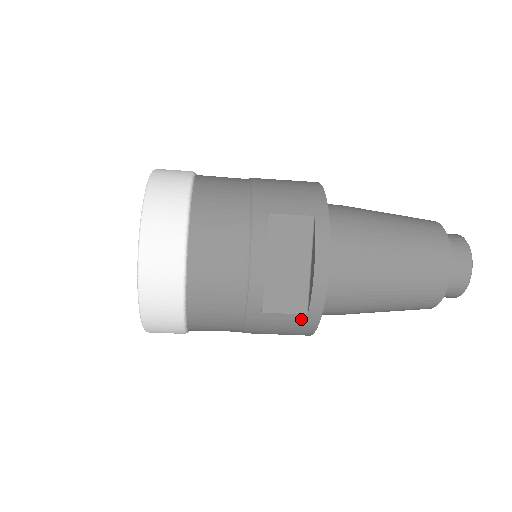
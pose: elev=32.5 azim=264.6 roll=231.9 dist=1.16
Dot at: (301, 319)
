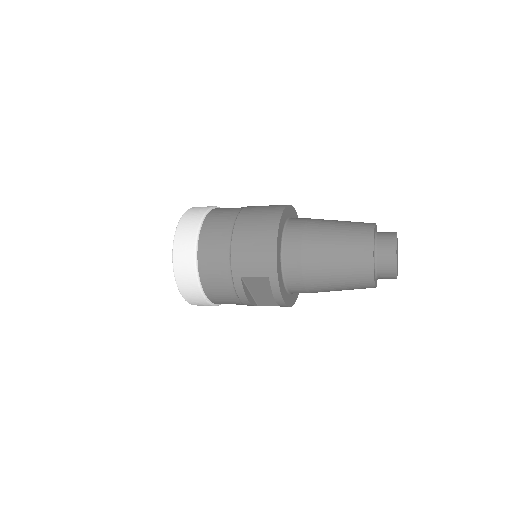
Dot at: occluded
